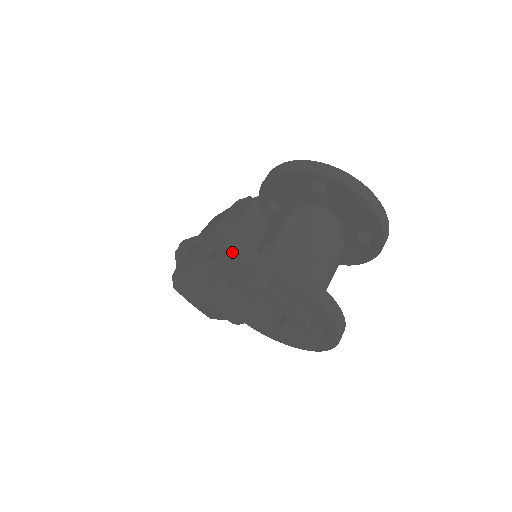
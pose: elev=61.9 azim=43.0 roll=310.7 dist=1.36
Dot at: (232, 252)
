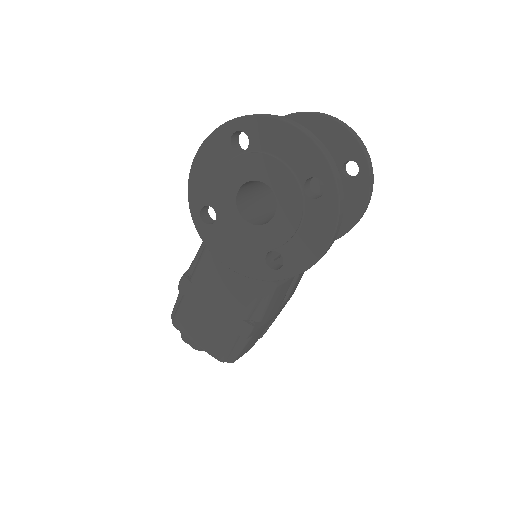
Dot at: (208, 139)
